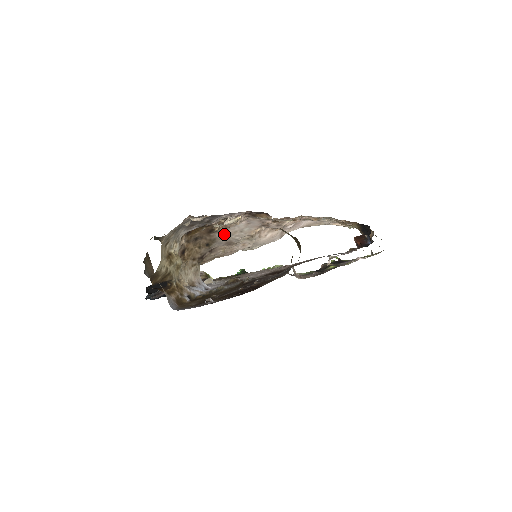
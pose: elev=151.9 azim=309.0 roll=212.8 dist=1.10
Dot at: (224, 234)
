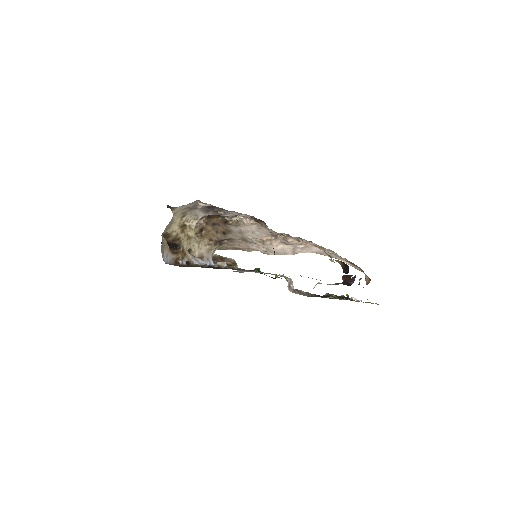
Dot at: (238, 229)
